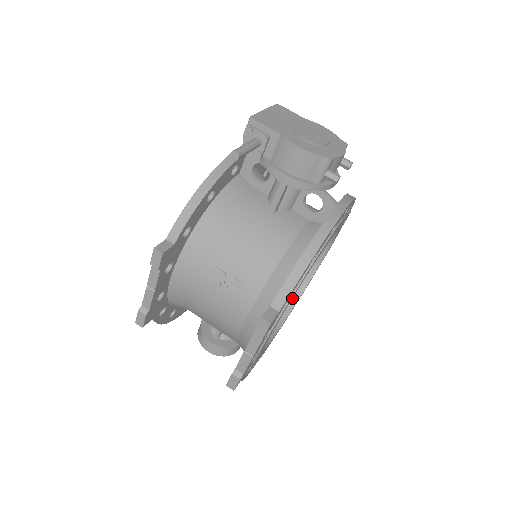
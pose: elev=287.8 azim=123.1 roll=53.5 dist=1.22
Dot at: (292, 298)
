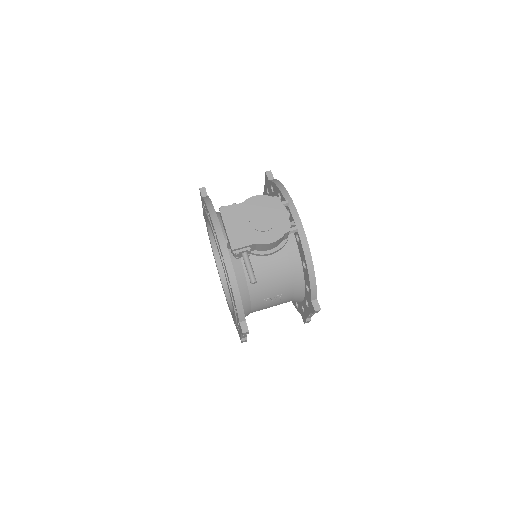
Dot at: occluded
